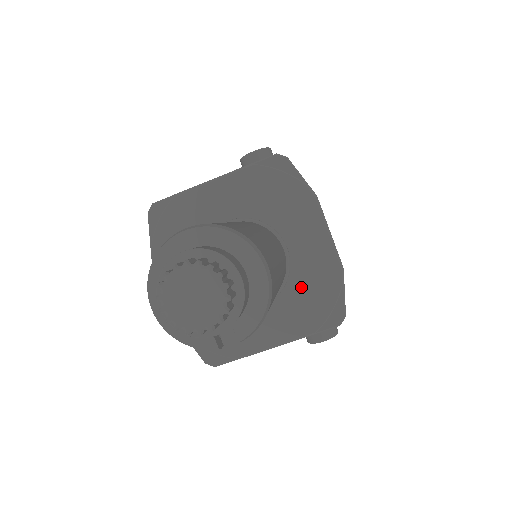
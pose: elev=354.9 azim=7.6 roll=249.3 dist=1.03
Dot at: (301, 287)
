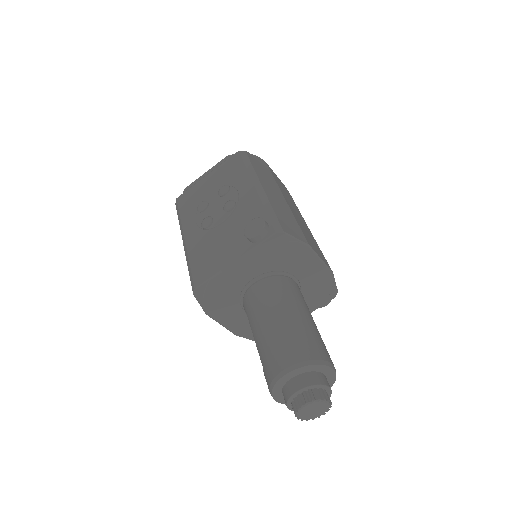
Dot at: (309, 291)
